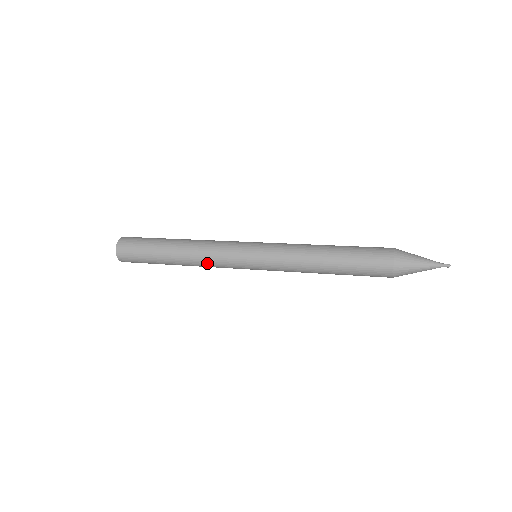
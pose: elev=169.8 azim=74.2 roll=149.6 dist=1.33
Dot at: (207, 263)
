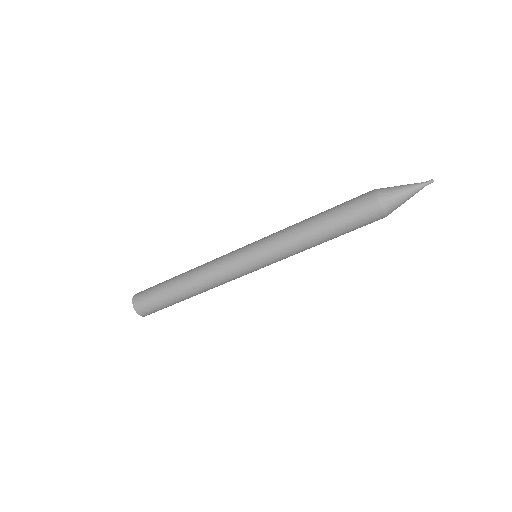
Dot at: (210, 262)
